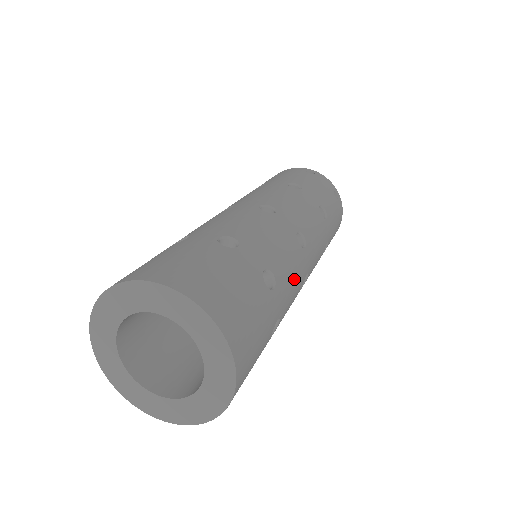
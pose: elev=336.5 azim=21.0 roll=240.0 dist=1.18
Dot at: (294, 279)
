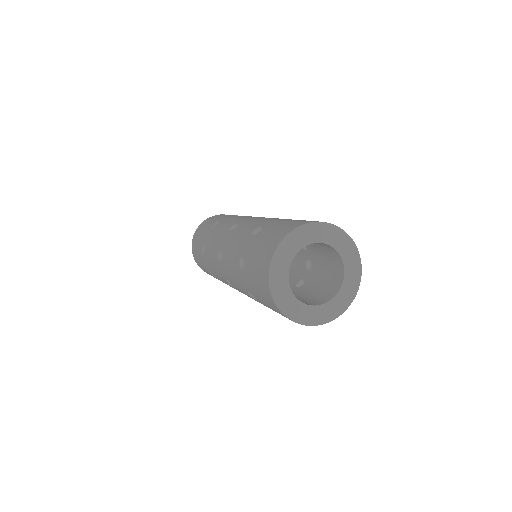
Dot at: occluded
